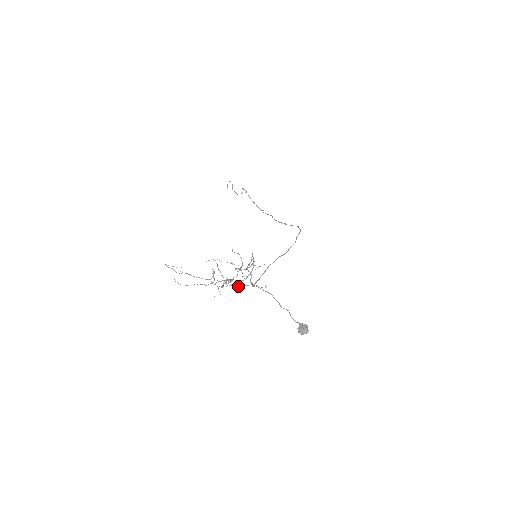
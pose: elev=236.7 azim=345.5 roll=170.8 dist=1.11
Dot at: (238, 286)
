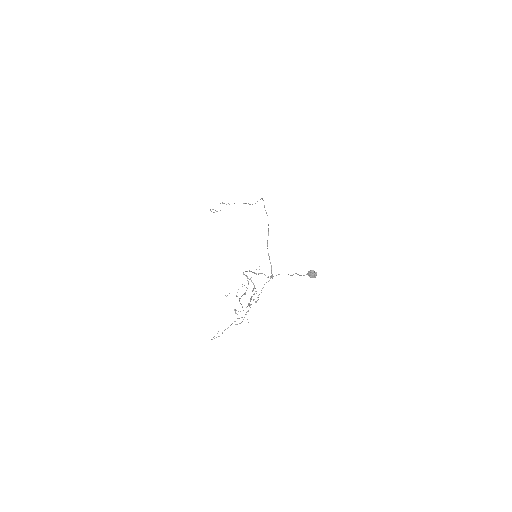
Dot at: (261, 292)
